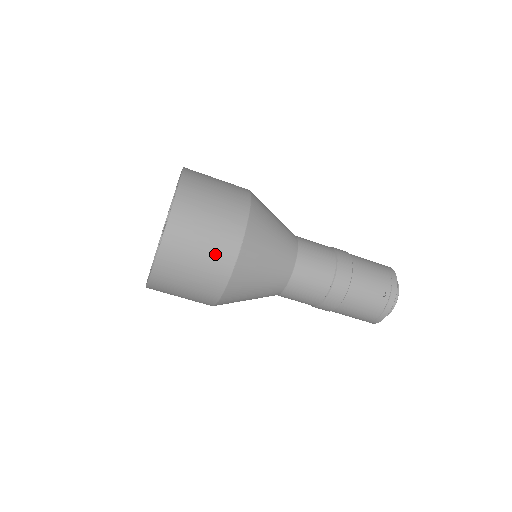
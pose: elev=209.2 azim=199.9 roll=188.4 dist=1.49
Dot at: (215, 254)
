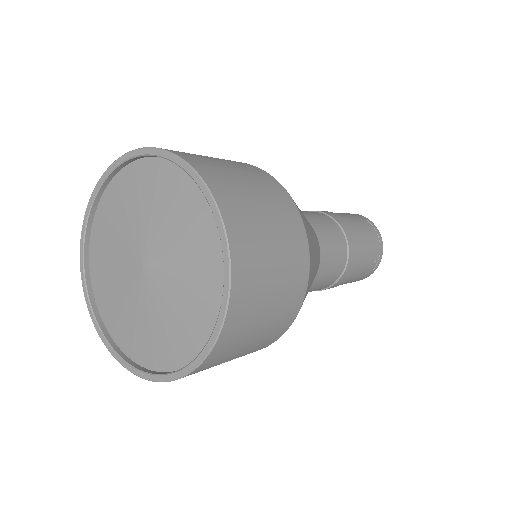
Dot at: (277, 322)
